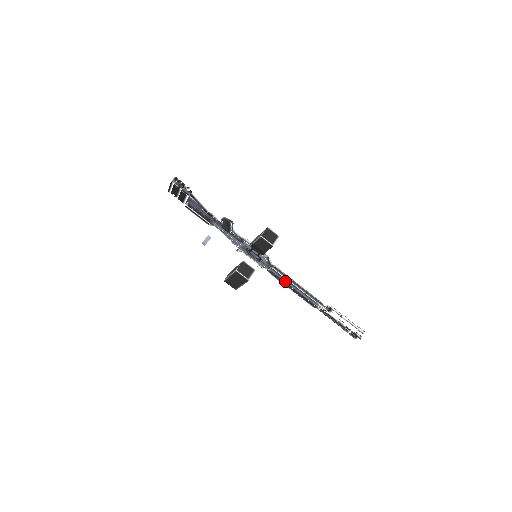
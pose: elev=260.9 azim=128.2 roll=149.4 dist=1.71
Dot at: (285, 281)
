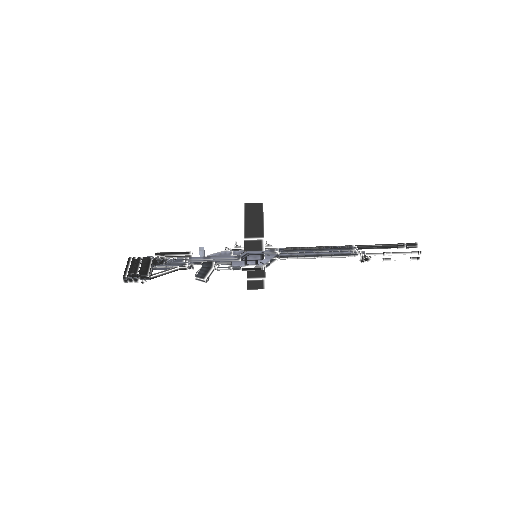
Dot at: occluded
